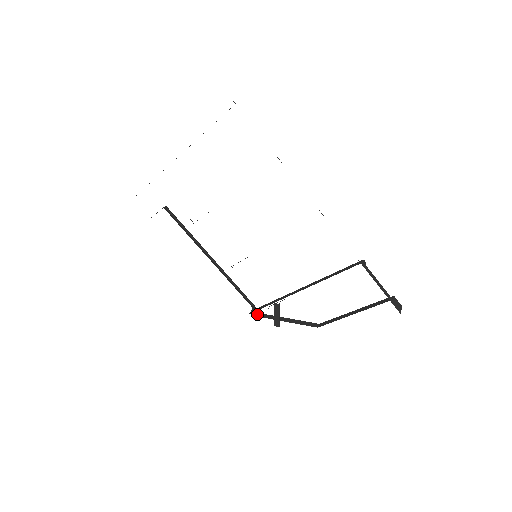
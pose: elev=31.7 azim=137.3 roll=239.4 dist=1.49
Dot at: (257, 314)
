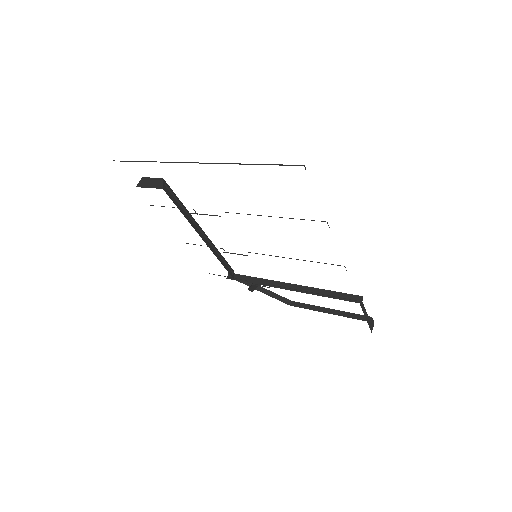
Dot at: occluded
